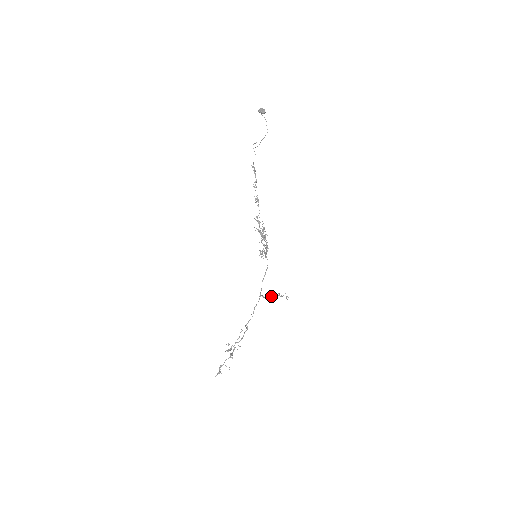
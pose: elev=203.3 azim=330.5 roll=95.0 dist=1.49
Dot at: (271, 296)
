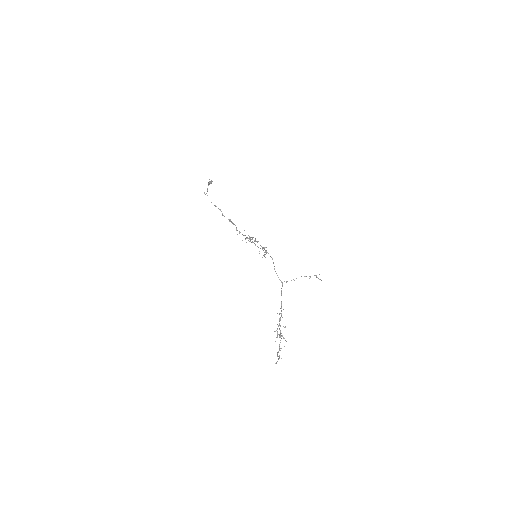
Dot at: occluded
